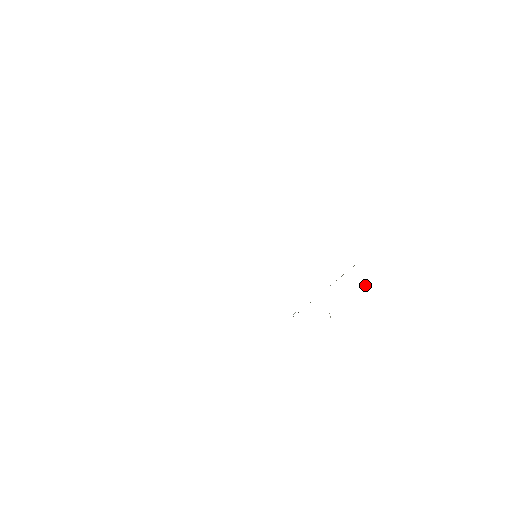
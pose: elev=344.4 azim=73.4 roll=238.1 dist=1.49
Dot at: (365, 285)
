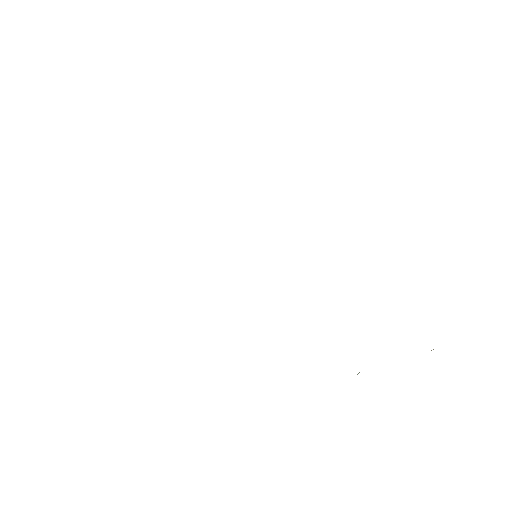
Dot at: occluded
